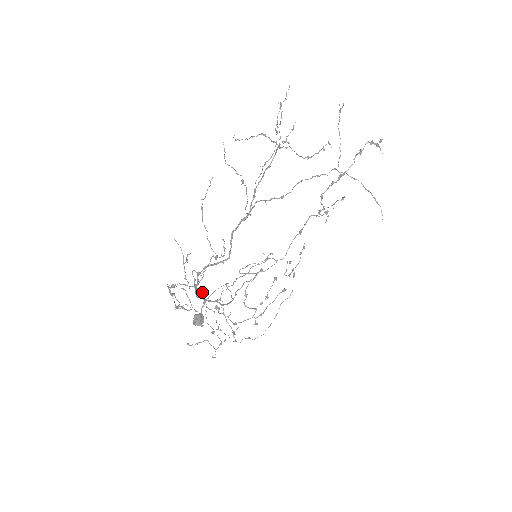
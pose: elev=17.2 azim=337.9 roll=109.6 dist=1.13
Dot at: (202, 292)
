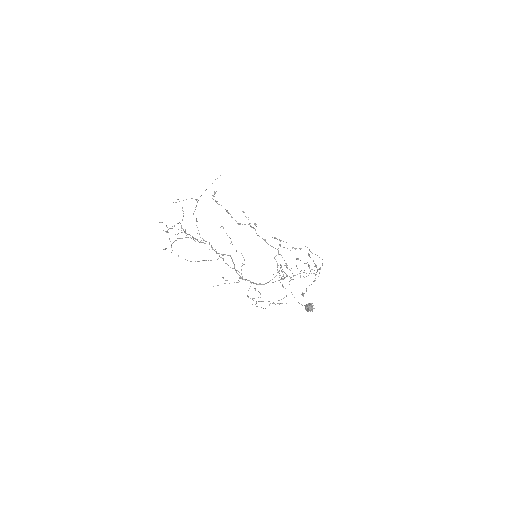
Dot at: occluded
